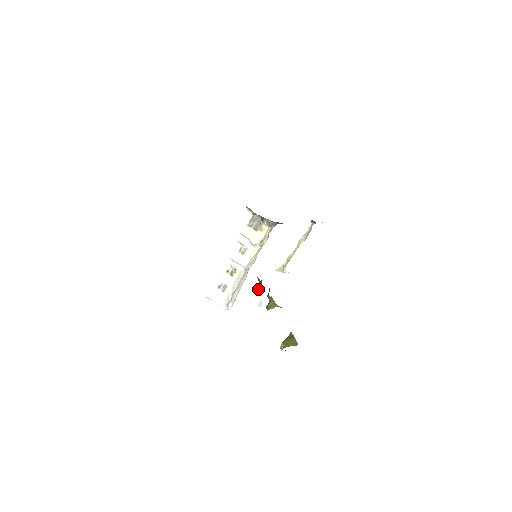
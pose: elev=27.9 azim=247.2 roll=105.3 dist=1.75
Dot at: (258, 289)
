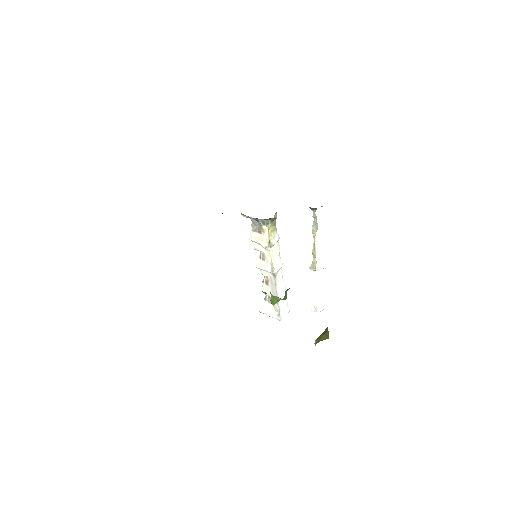
Dot at: occluded
